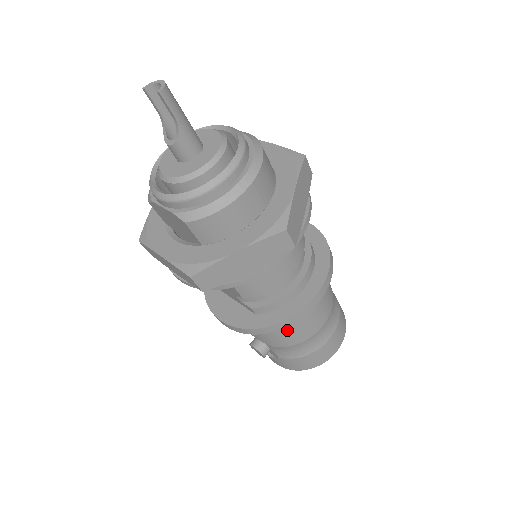
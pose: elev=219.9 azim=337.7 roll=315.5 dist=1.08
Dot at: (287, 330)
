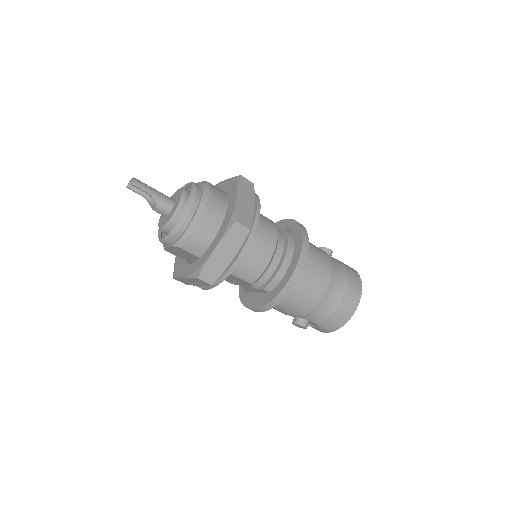
Dot at: (300, 296)
